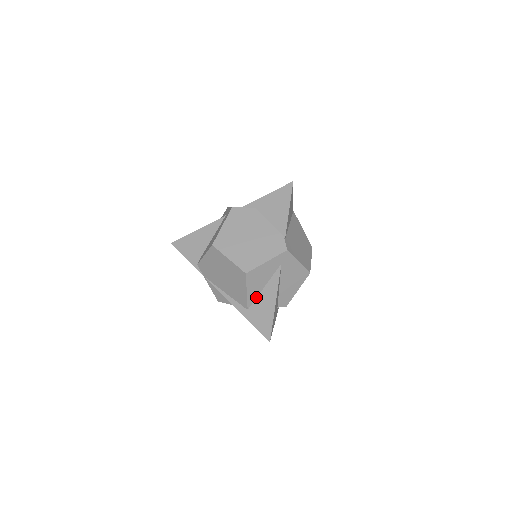
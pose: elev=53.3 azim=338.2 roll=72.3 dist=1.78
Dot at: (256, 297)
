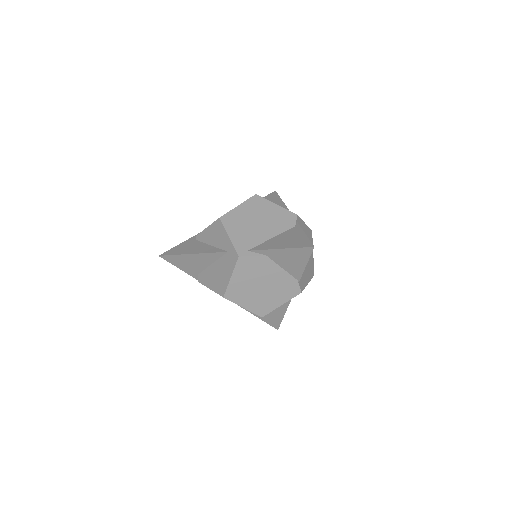
Dot at: occluded
